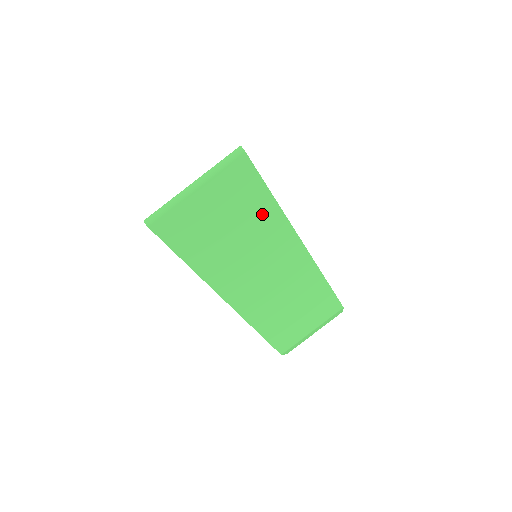
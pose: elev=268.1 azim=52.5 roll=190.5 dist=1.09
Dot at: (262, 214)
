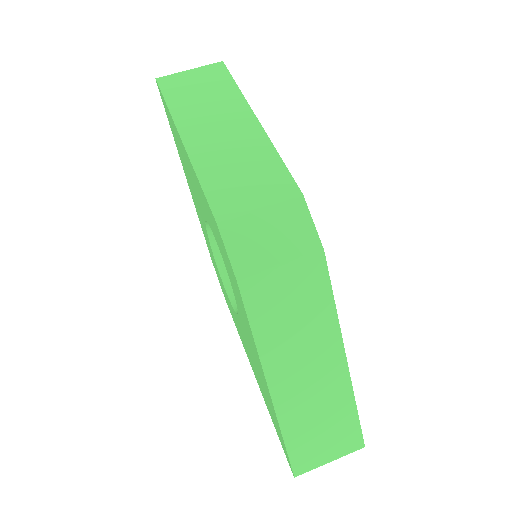
Dot at: (226, 90)
